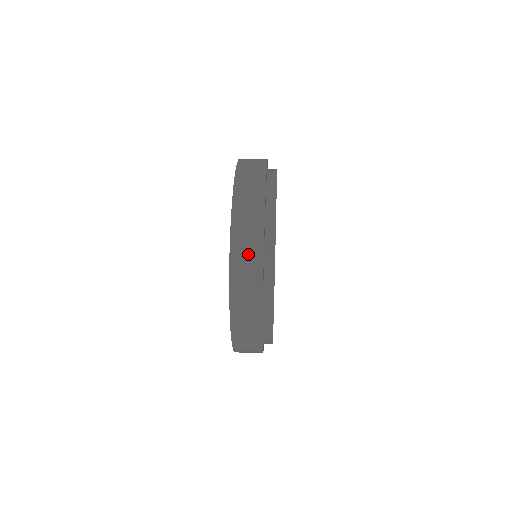
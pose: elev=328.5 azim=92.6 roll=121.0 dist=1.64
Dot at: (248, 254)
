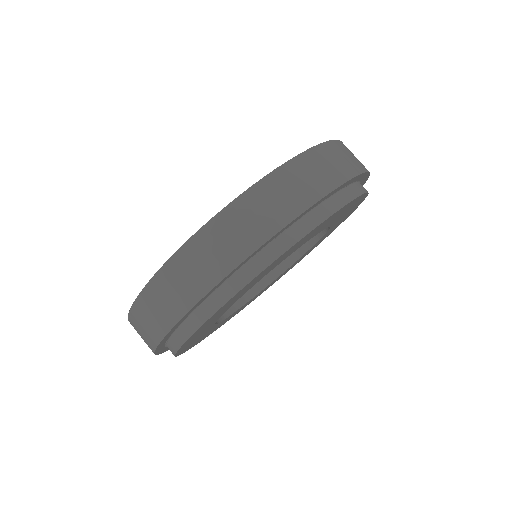
Dot at: (244, 229)
